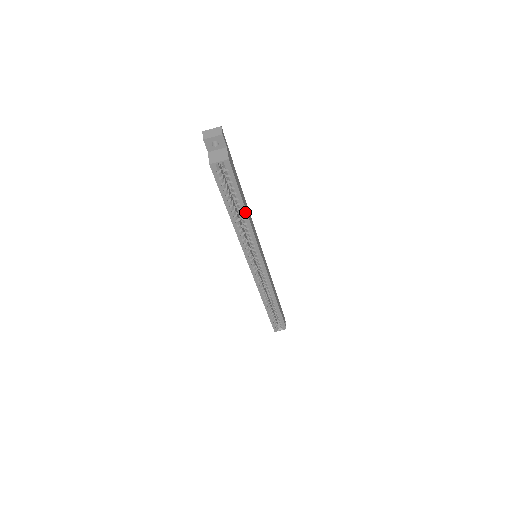
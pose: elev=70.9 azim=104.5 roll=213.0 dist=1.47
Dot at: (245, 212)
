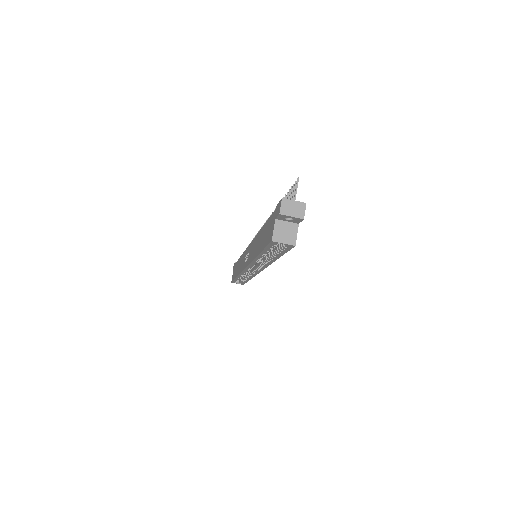
Dot at: (275, 259)
